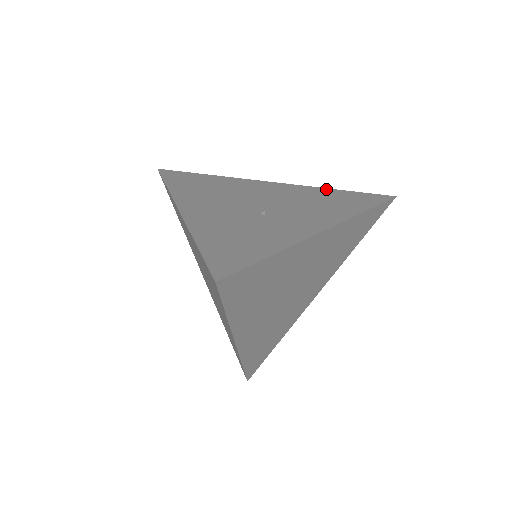
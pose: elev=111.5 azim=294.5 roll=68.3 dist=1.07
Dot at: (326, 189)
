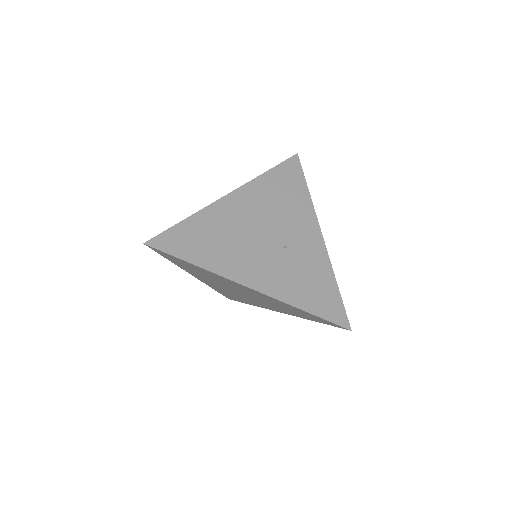
Dot at: (264, 176)
